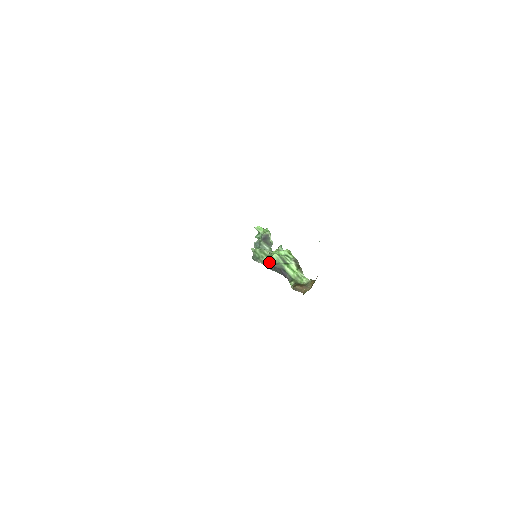
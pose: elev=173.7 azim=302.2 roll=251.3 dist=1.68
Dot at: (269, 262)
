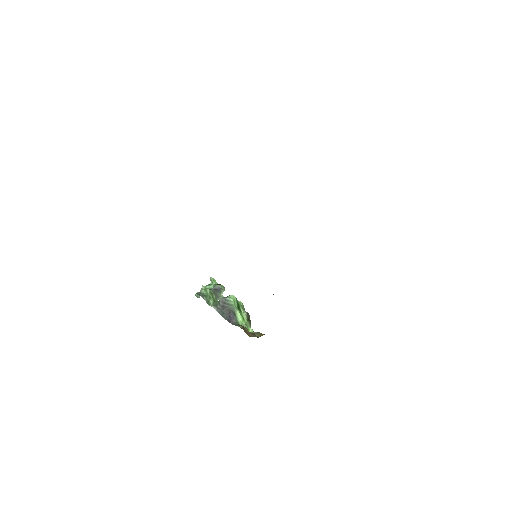
Dot at: (223, 299)
